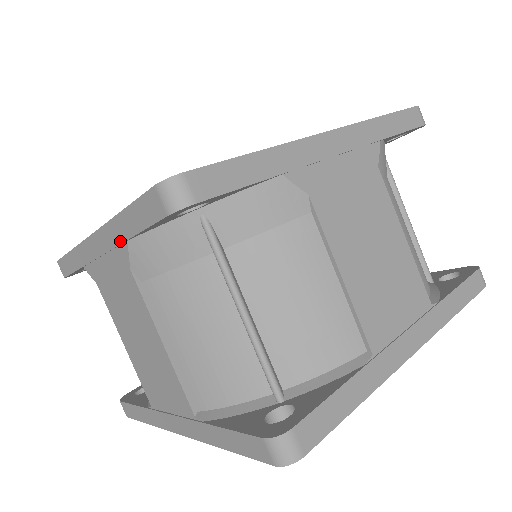
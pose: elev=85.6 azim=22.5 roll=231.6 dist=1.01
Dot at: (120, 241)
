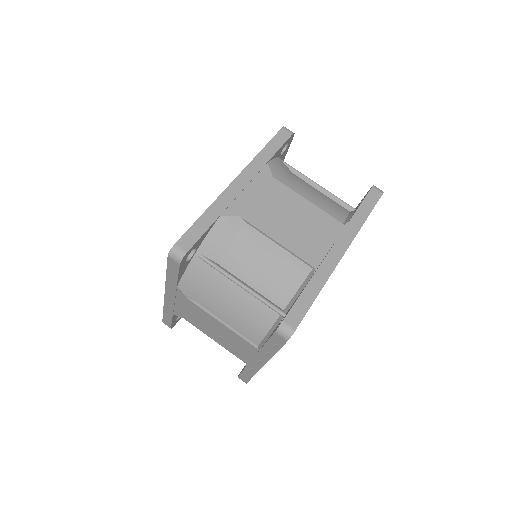
Dot at: (175, 289)
